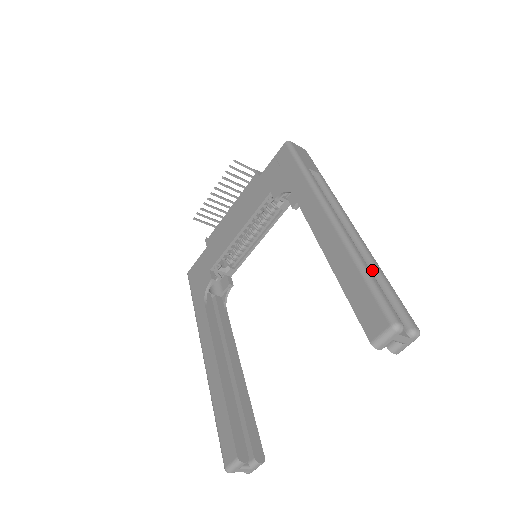
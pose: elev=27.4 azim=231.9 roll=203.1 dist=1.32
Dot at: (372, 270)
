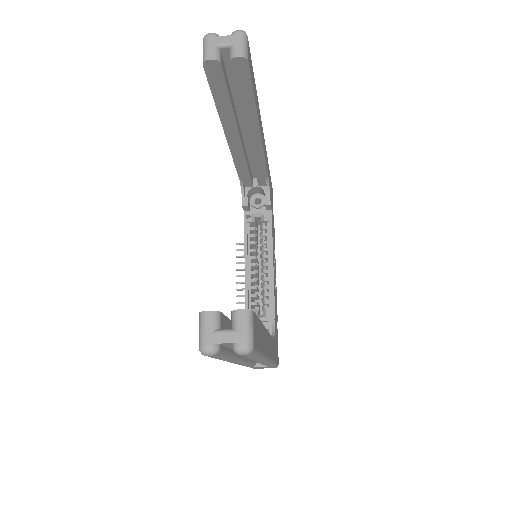
Dot at: occluded
